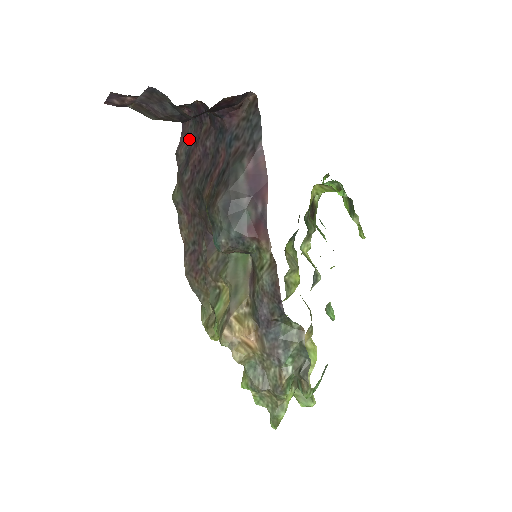
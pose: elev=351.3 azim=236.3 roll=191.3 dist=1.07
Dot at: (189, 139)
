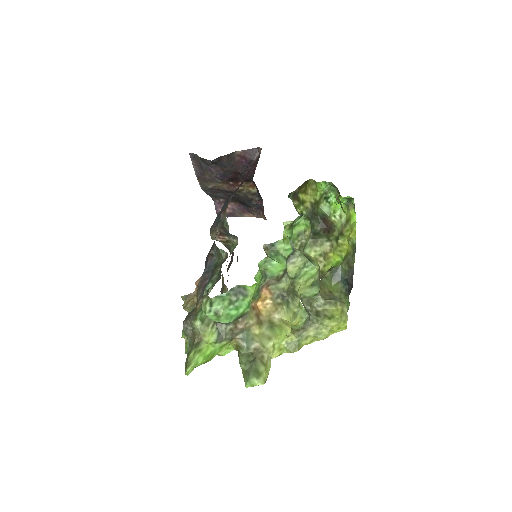
Dot at: occluded
